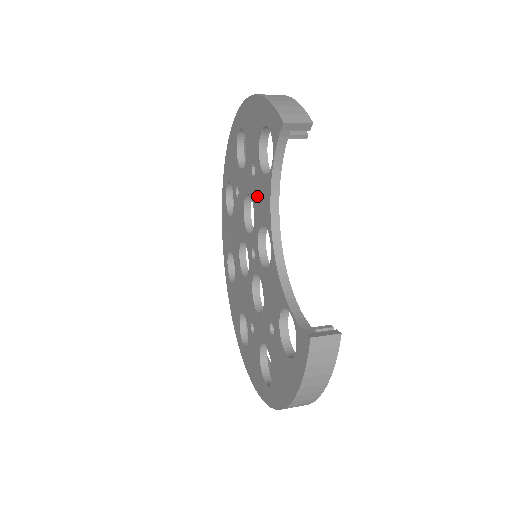
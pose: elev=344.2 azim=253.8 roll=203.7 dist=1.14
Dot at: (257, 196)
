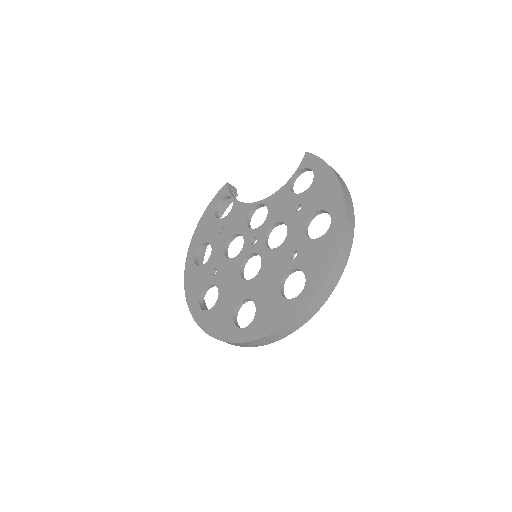
Dot at: (233, 225)
